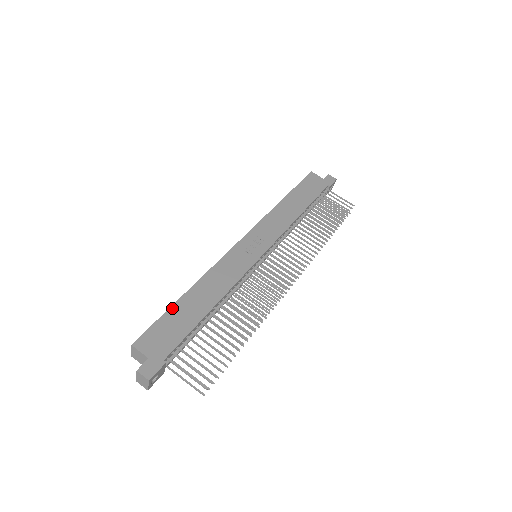
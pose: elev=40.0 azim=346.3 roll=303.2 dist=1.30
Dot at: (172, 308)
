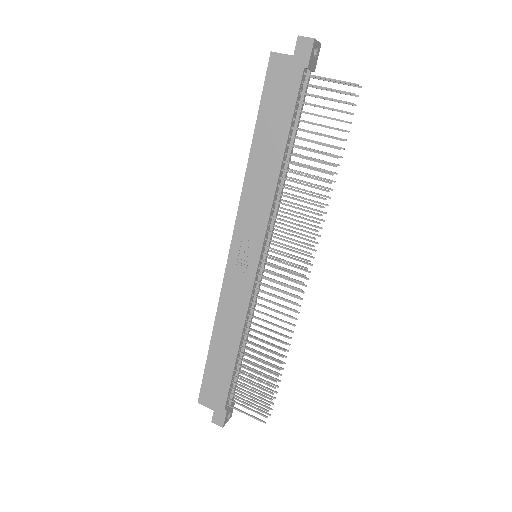
Dot at: (208, 362)
